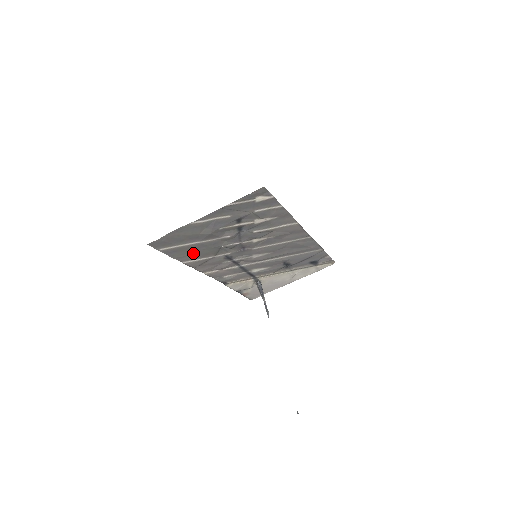
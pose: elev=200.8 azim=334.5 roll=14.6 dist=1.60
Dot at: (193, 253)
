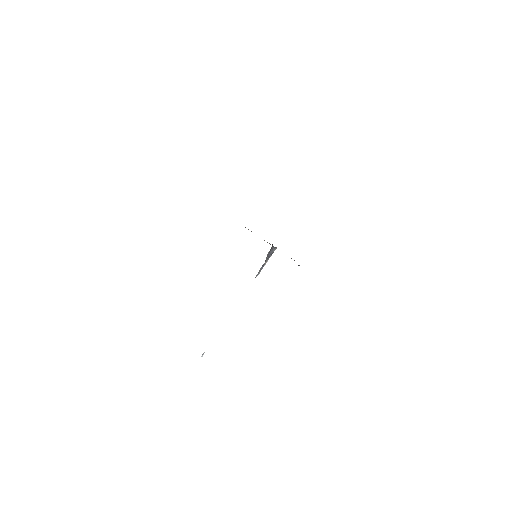
Dot at: occluded
